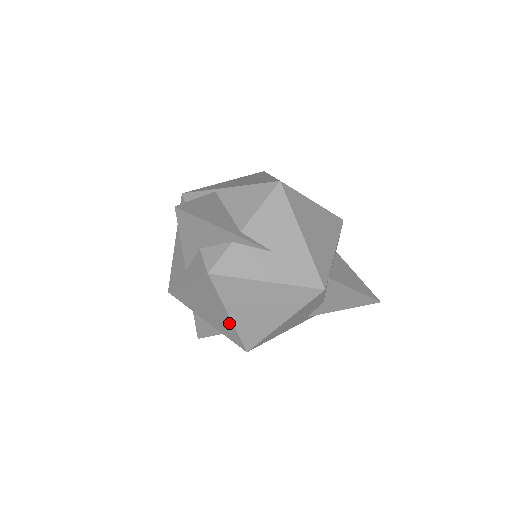
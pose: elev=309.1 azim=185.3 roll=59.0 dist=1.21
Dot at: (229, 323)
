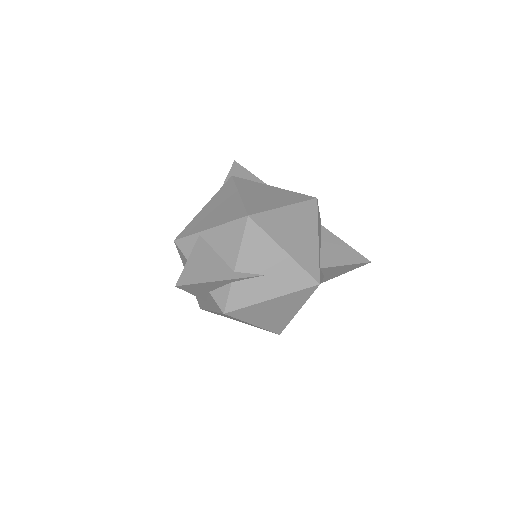
Dot at: occluded
